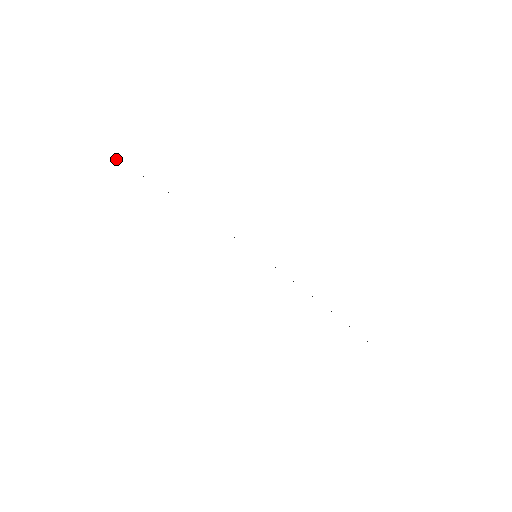
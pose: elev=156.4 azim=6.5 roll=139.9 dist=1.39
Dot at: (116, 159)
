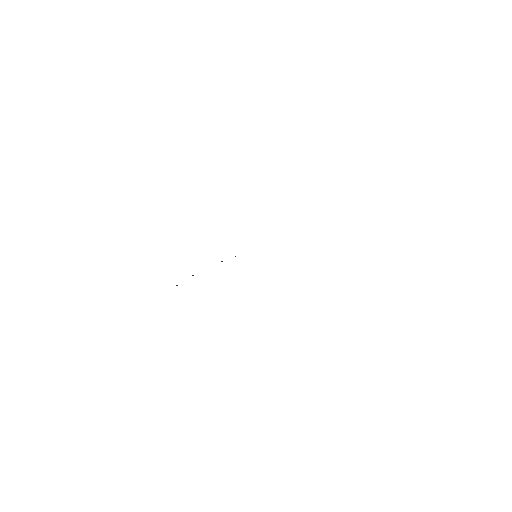
Dot at: occluded
